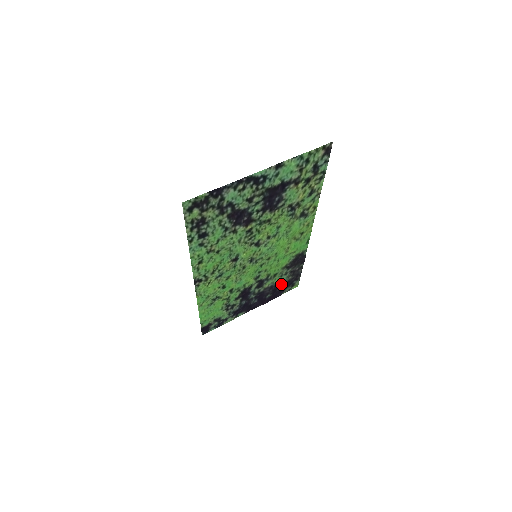
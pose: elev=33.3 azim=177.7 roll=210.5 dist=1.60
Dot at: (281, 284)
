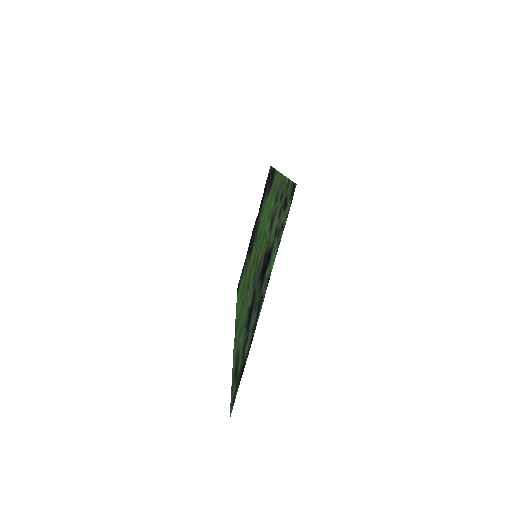
Dot at: (264, 196)
